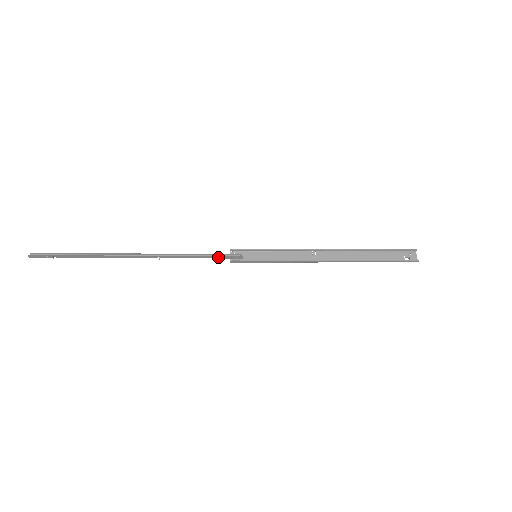
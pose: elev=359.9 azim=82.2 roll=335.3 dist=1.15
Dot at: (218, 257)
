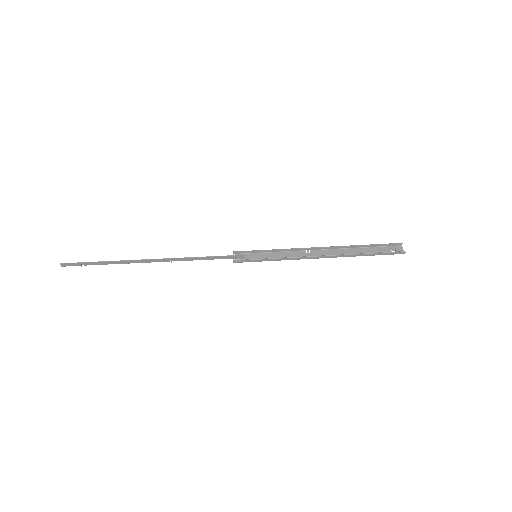
Dot at: (222, 257)
